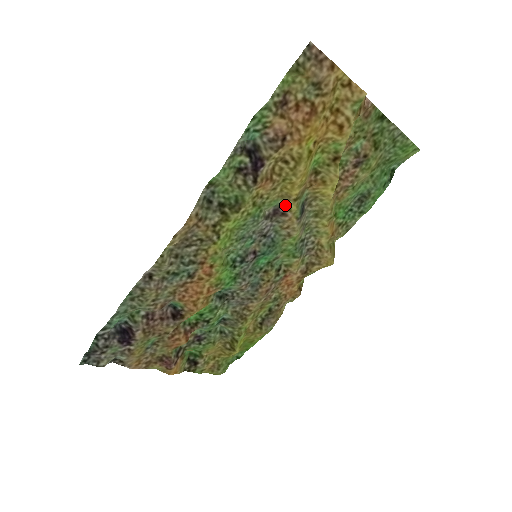
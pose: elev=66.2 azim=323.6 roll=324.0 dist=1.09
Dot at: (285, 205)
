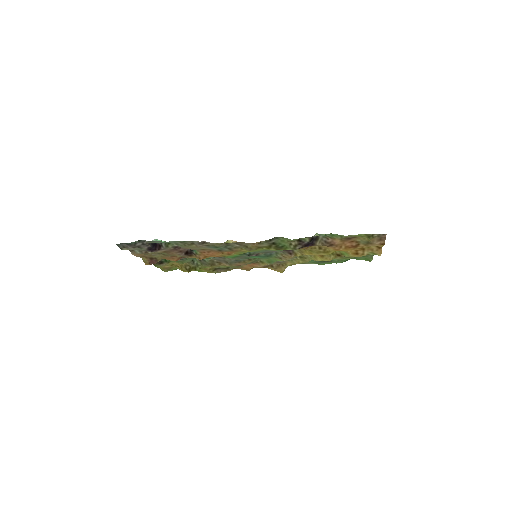
Dot at: (296, 252)
